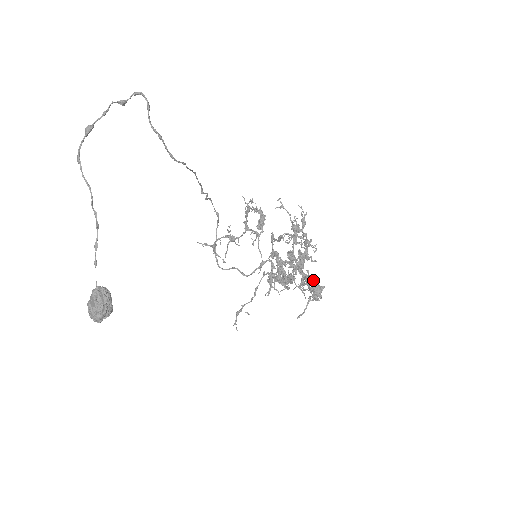
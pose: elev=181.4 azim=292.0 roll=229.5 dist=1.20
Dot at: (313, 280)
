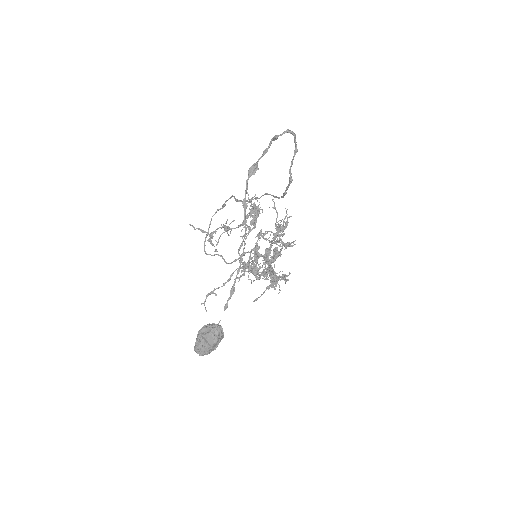
Dot at: (288, 279)
